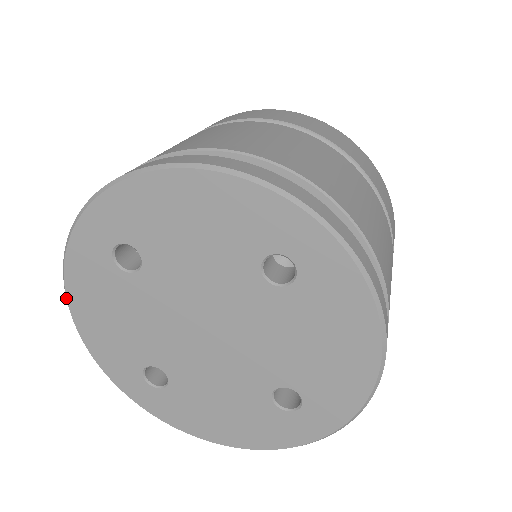
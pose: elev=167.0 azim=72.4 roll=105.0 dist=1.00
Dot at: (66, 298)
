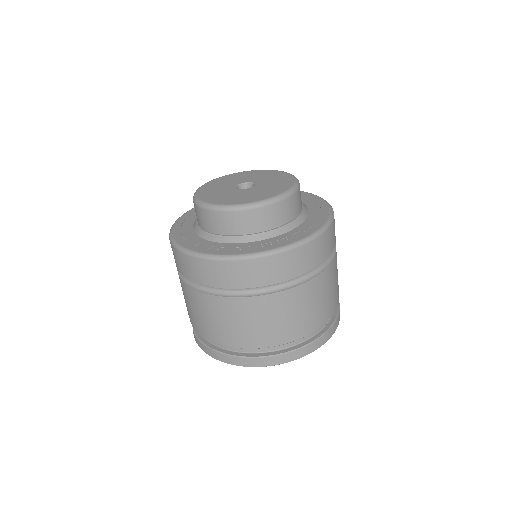
Dot at: occluded
